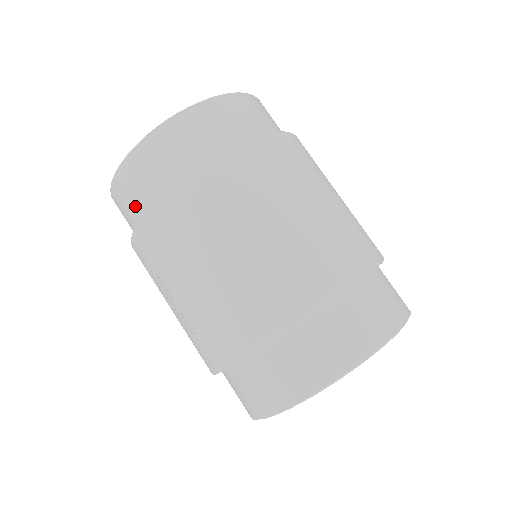
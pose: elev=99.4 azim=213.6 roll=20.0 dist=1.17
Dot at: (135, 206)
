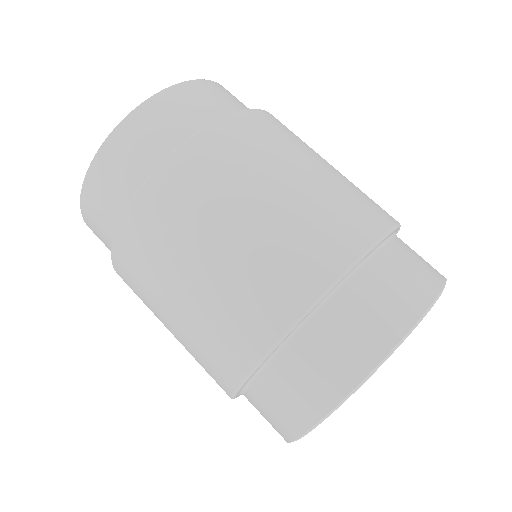
Dot at: (107, 238)
